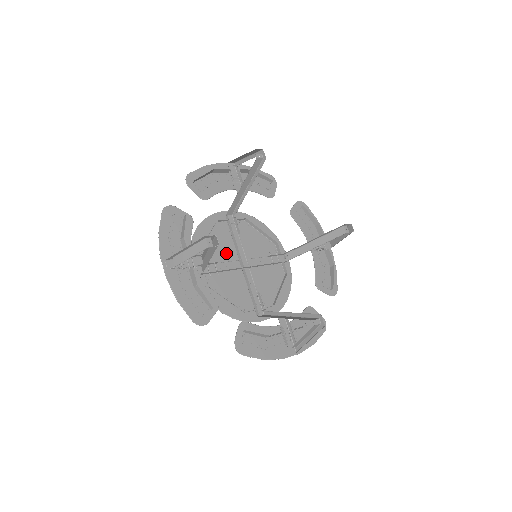
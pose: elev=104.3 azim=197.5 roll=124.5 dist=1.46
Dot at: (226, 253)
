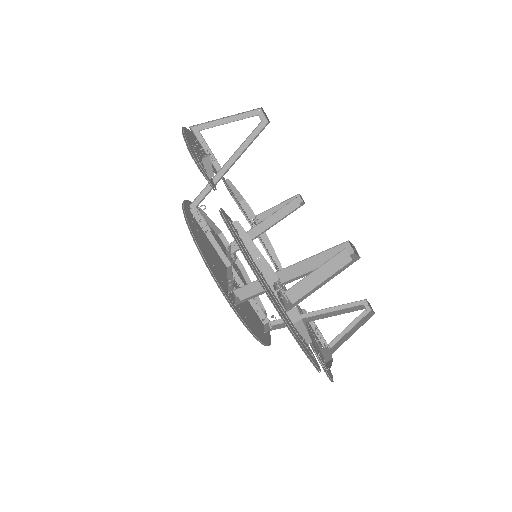
Dot at: occluded
